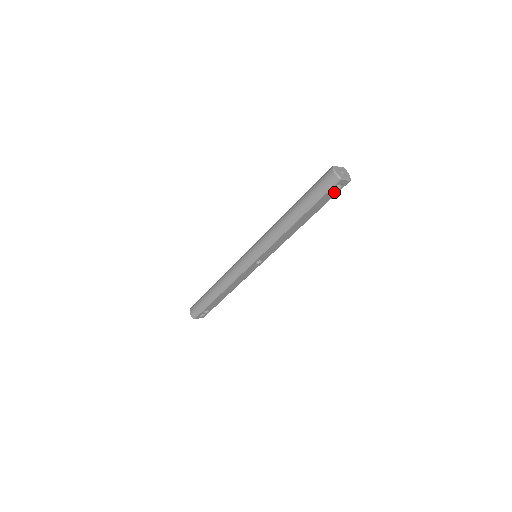
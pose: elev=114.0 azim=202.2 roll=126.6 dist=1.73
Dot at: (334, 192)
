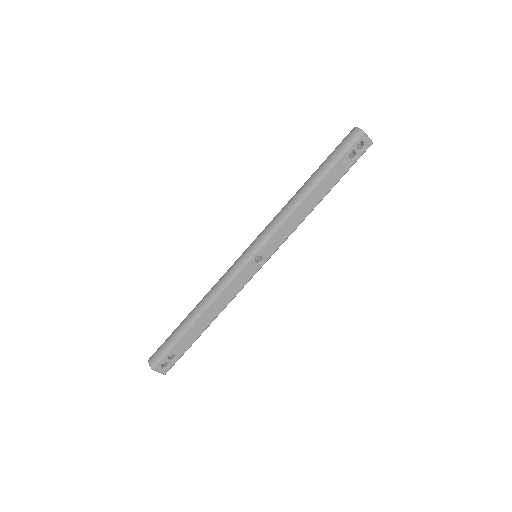
Dot at: (355, 156)
